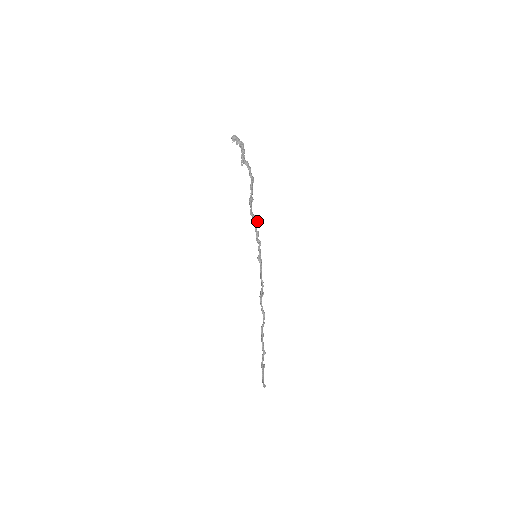
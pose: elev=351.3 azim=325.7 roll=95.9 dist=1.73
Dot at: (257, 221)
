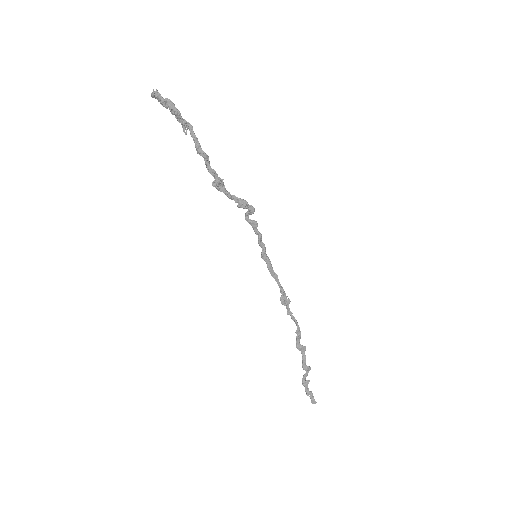
Dot at: (248, 206)
